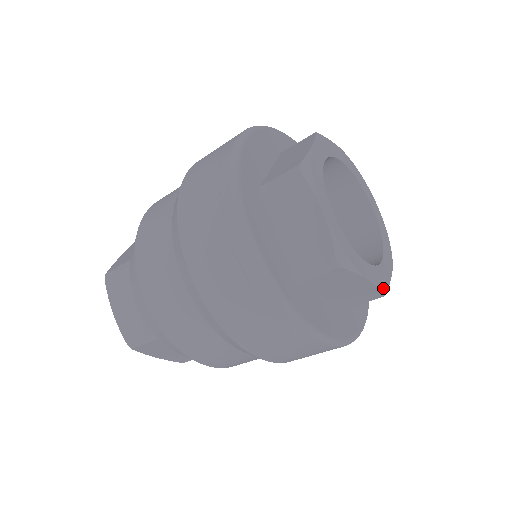
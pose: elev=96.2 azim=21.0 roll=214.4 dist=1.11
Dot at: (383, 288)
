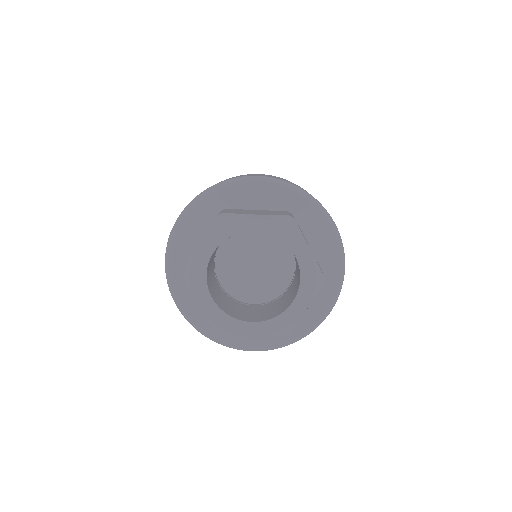
Dot at: (278, 334)
